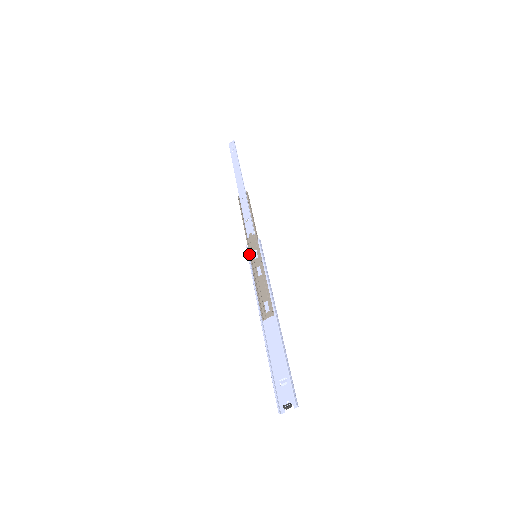
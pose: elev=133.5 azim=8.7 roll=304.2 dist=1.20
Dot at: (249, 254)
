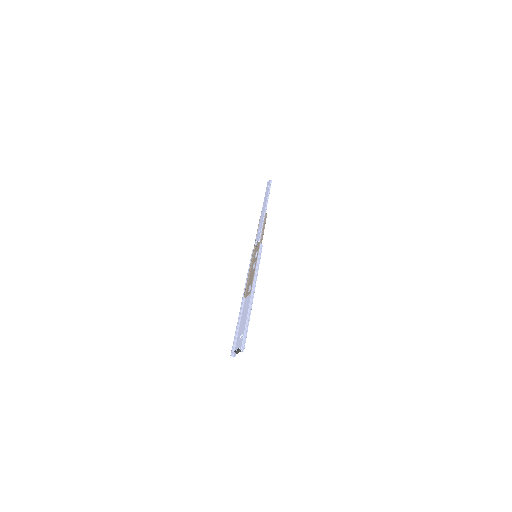
Dot at: (252, 255)
